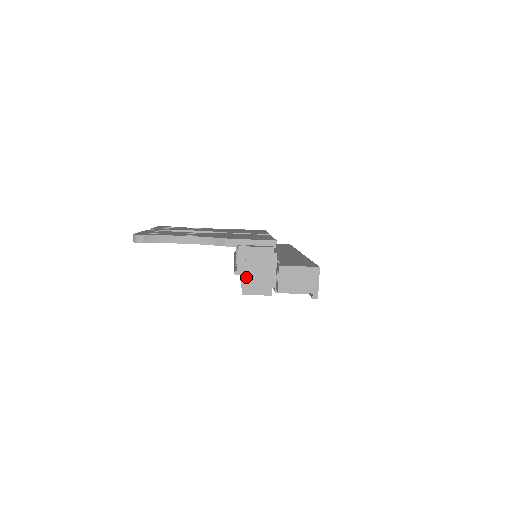
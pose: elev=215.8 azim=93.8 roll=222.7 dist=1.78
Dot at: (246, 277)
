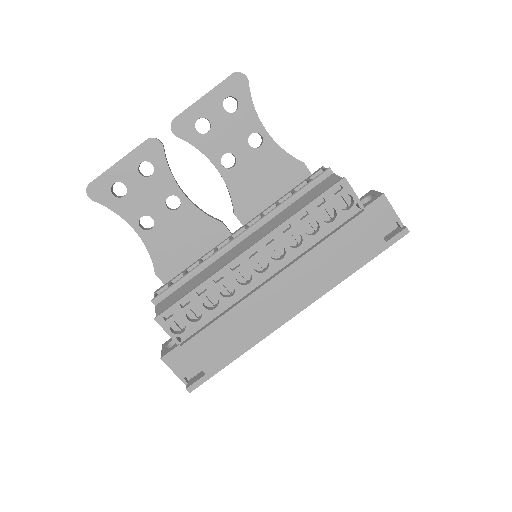
Dot at: occluded
